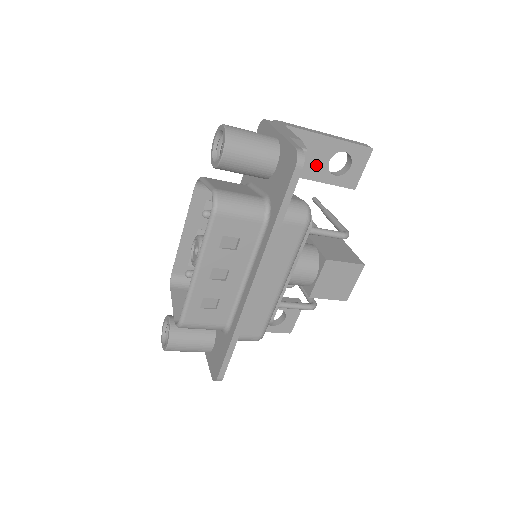
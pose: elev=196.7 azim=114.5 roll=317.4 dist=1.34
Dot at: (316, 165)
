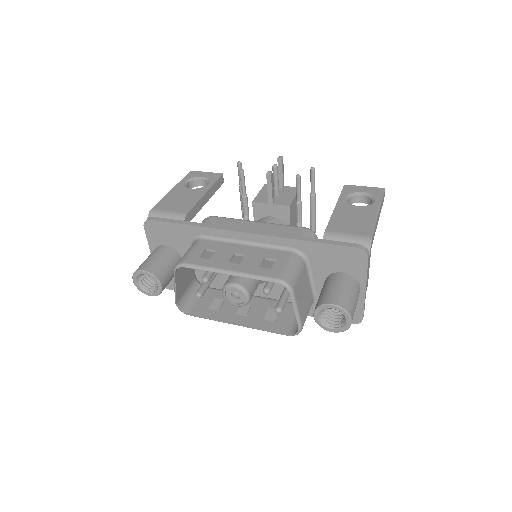
Dot at: occluded
